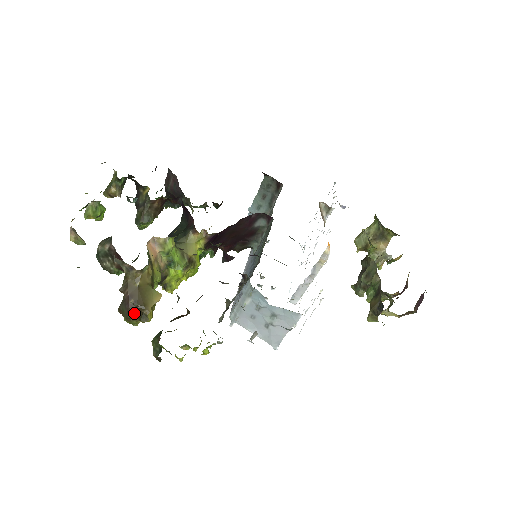
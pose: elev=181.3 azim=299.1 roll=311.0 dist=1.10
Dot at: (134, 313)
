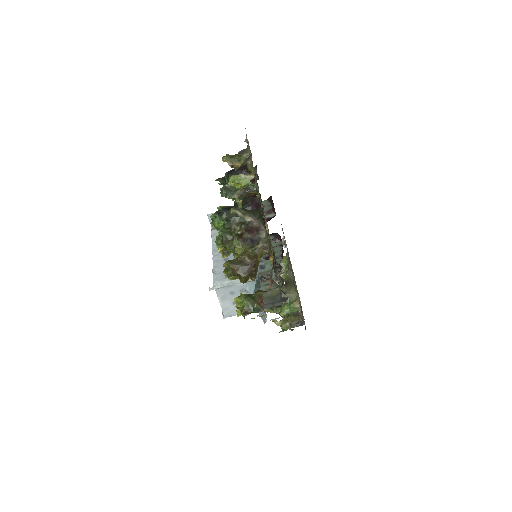
Dot at: (248, 276)
